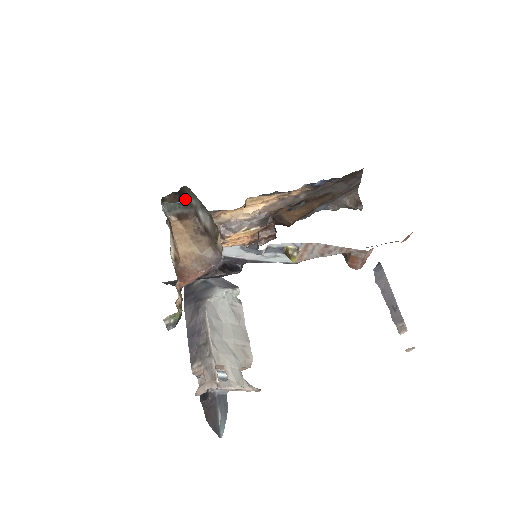
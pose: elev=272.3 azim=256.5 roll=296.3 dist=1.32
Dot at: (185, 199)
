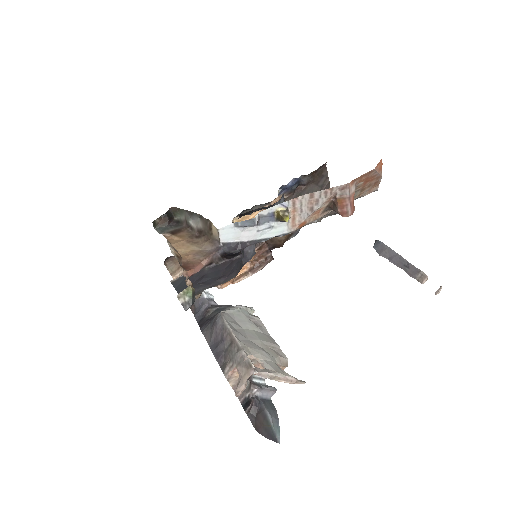
Dot at: (175, 221)
